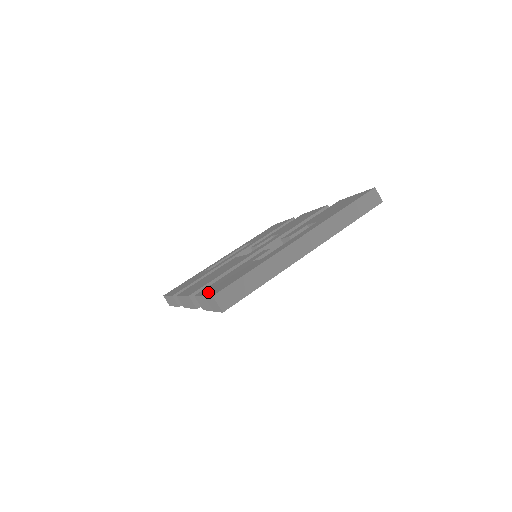
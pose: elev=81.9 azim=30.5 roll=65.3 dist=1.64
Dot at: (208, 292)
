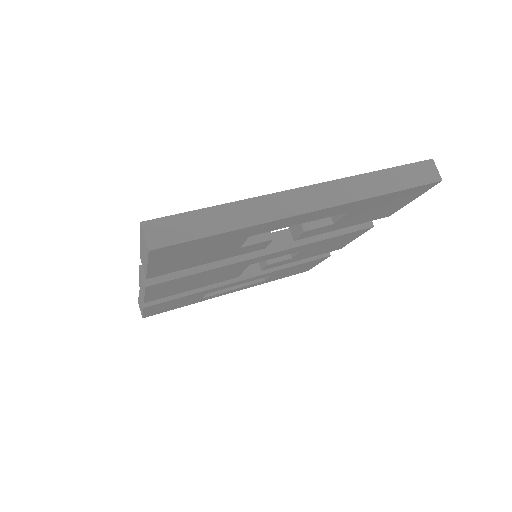
Dot at: occluded
